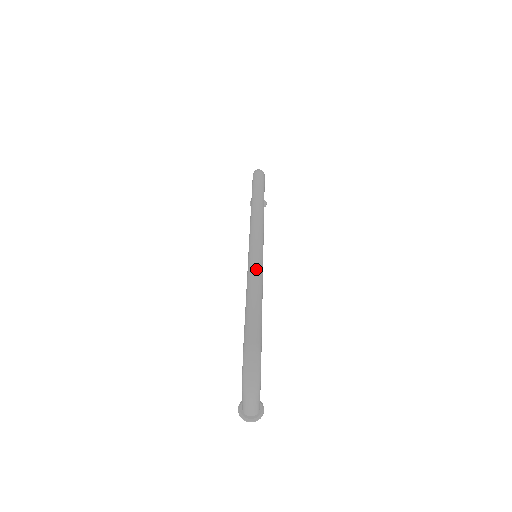
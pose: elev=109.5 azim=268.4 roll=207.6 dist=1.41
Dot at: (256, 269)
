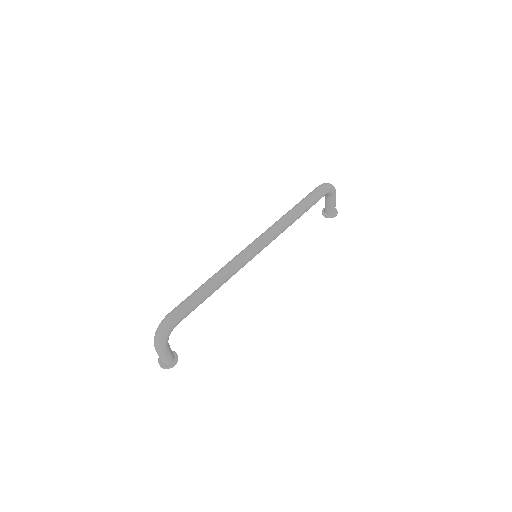
Dot at: (230, 266)
